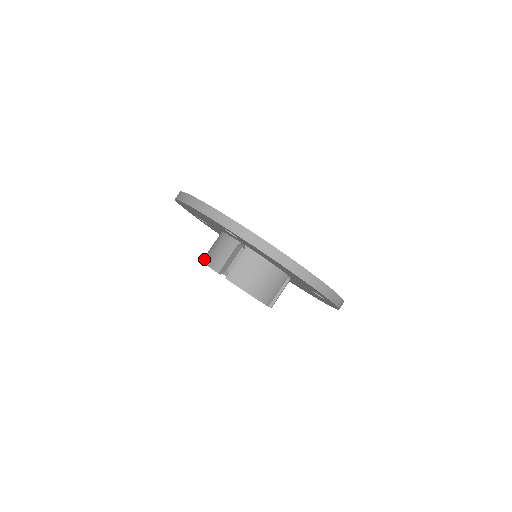
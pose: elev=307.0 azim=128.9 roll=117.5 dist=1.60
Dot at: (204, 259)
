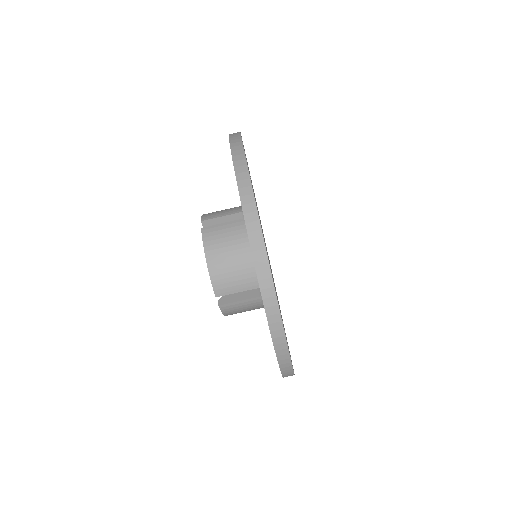
Dot at: occluded
